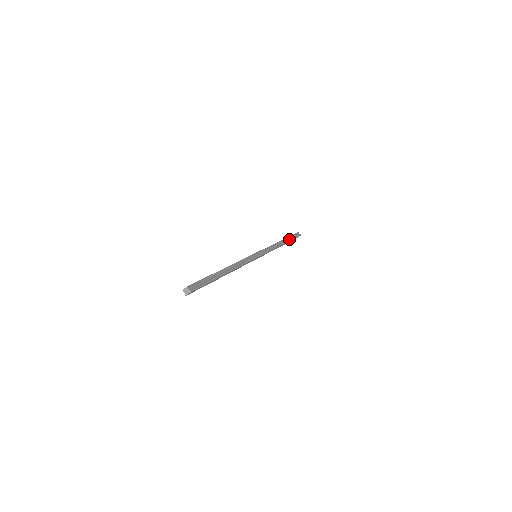
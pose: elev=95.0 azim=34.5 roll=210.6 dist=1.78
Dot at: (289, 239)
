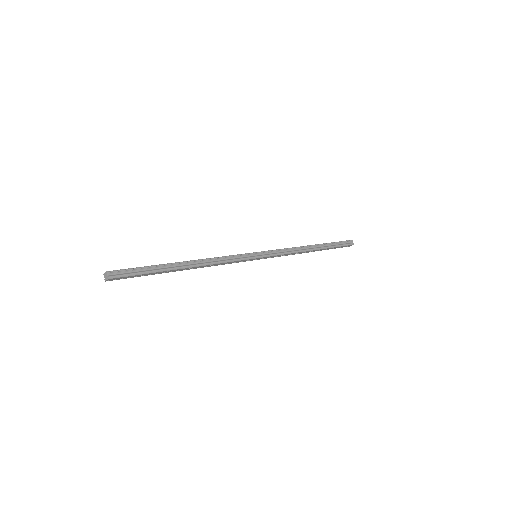
Dot at: (329, 246)
